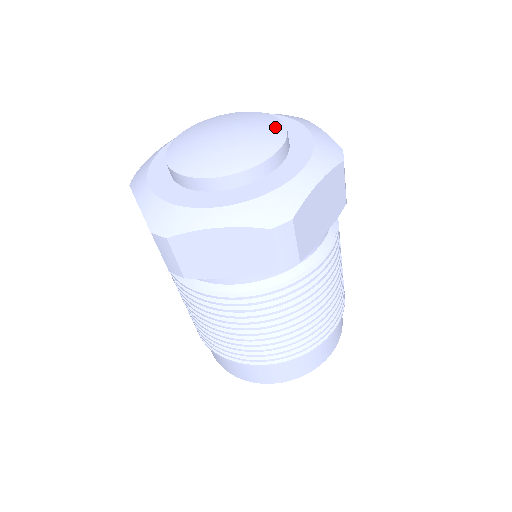
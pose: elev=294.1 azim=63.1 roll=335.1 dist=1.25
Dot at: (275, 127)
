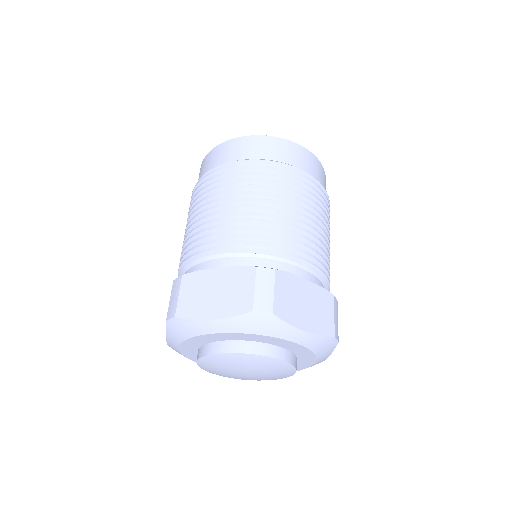
Dot at: occluded
